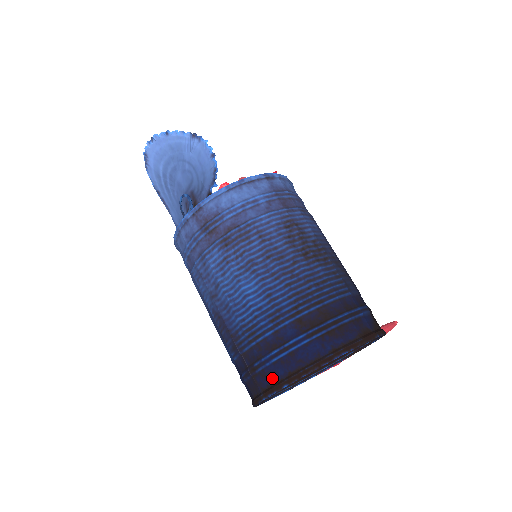
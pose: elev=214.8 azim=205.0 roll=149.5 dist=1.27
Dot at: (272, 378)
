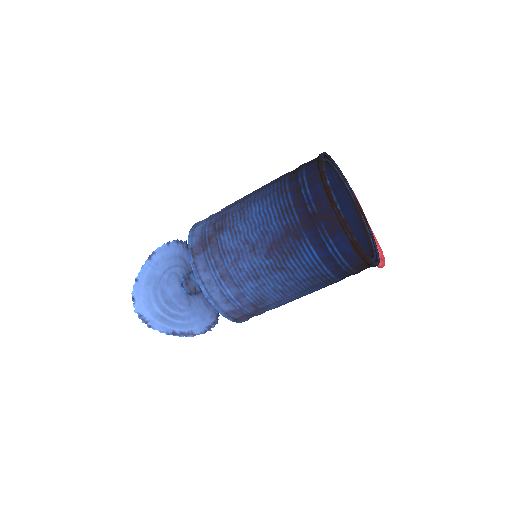
Dot at: (321, 195)
